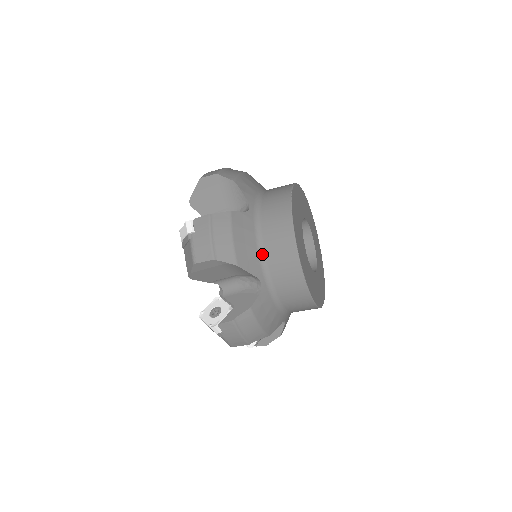
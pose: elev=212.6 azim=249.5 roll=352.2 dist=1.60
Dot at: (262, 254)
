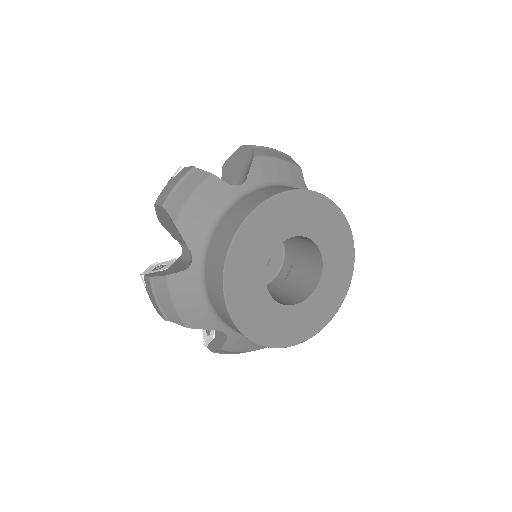
Dot at: (214, 312)
